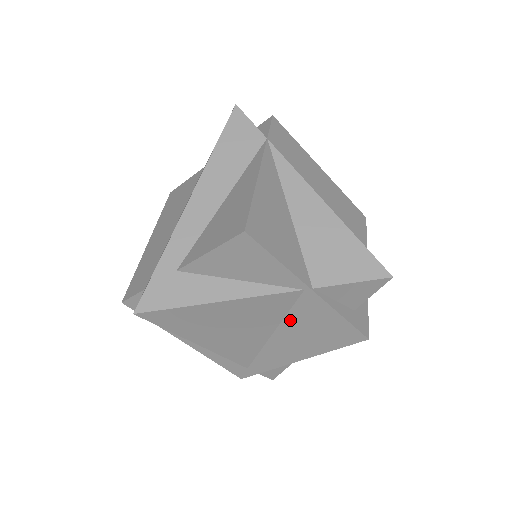
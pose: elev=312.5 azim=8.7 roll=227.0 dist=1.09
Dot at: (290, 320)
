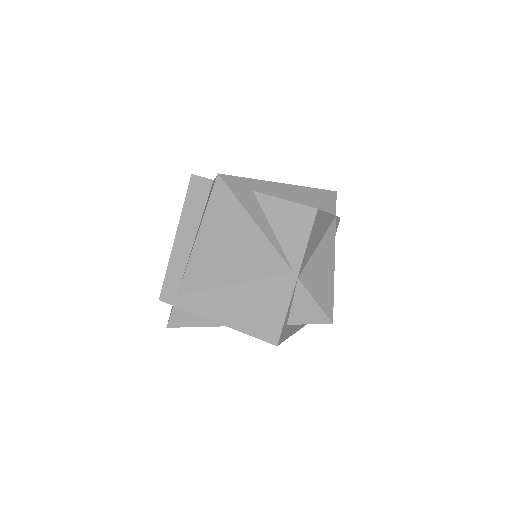
Dot at: (258, 285)
